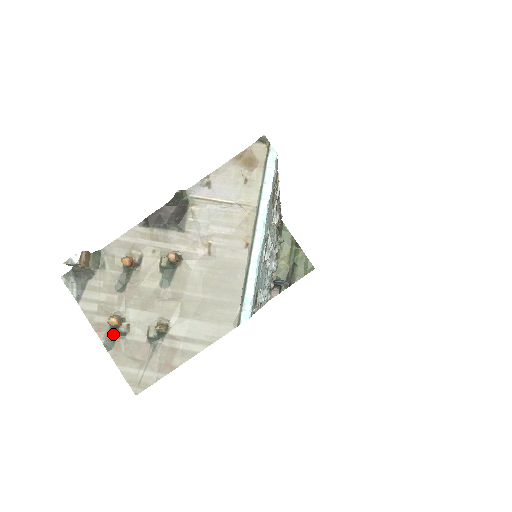
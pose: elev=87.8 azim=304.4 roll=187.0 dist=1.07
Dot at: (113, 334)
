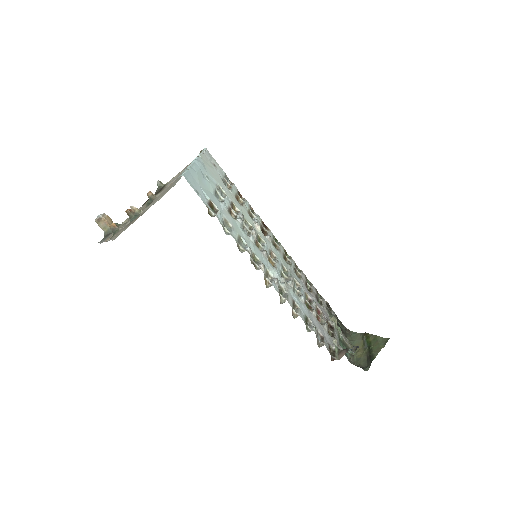
Dot at: occluded
